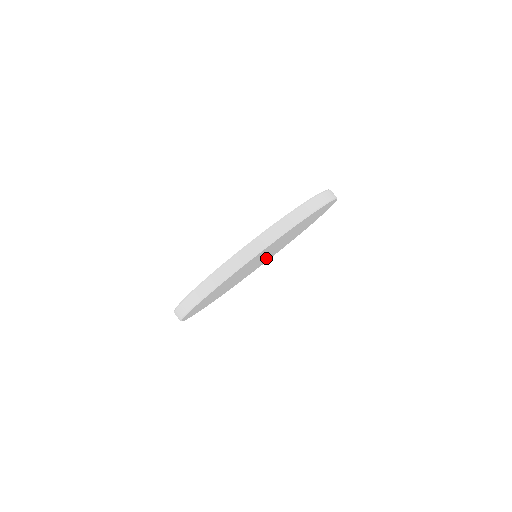
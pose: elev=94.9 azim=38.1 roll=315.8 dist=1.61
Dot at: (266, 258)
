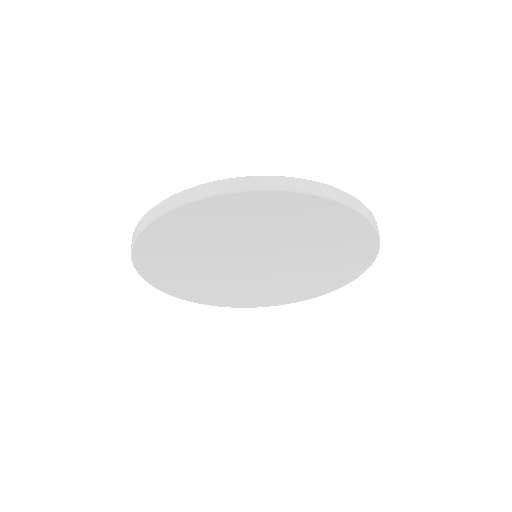
Dot at: (229, 281)
